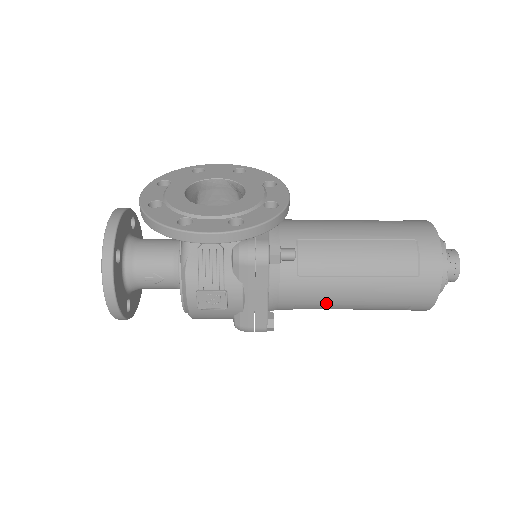
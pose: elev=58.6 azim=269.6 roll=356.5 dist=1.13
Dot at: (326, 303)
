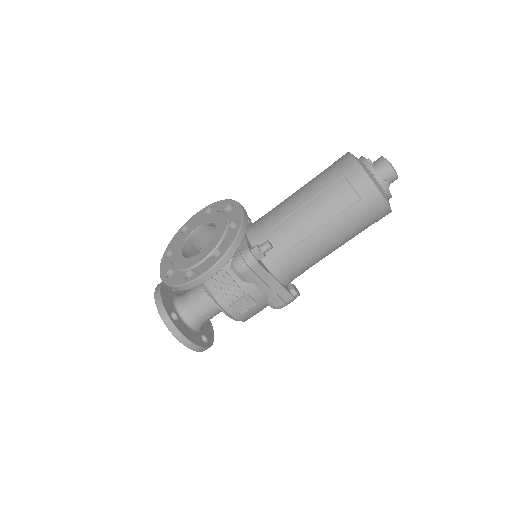
Dot at: (317, 256)
